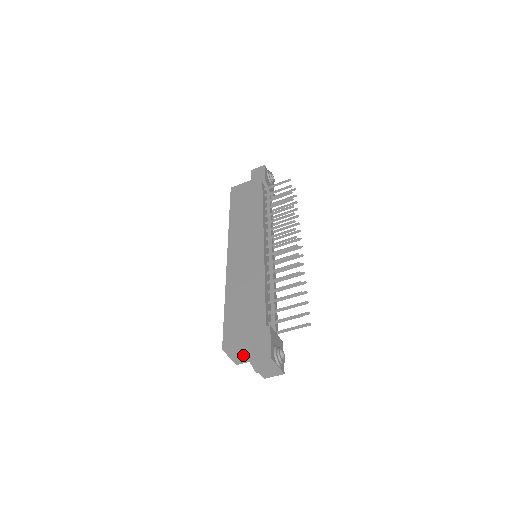
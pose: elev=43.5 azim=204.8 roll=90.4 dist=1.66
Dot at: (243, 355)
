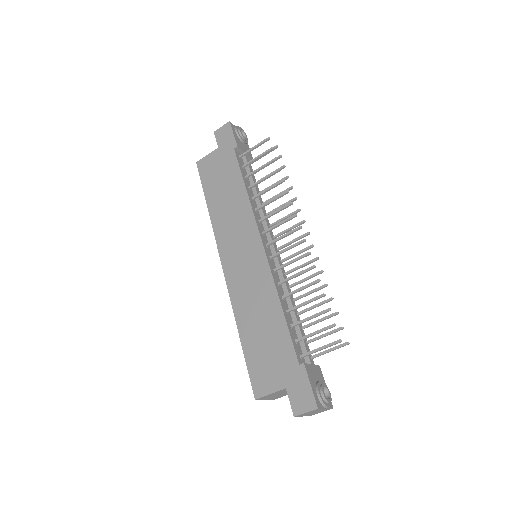
Dot at: (279, 395)
